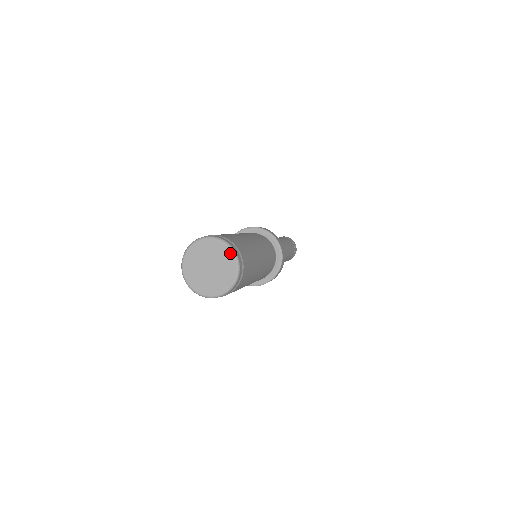
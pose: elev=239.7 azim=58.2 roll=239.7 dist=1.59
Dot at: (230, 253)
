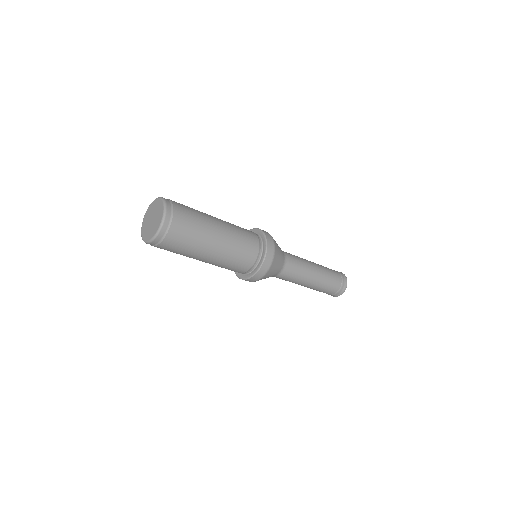
Dot at: (156, 200)
